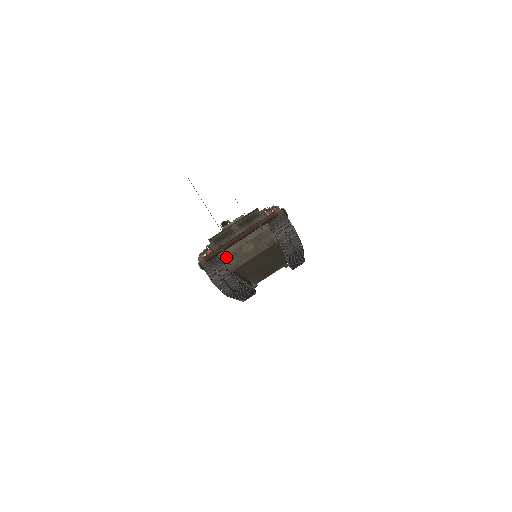
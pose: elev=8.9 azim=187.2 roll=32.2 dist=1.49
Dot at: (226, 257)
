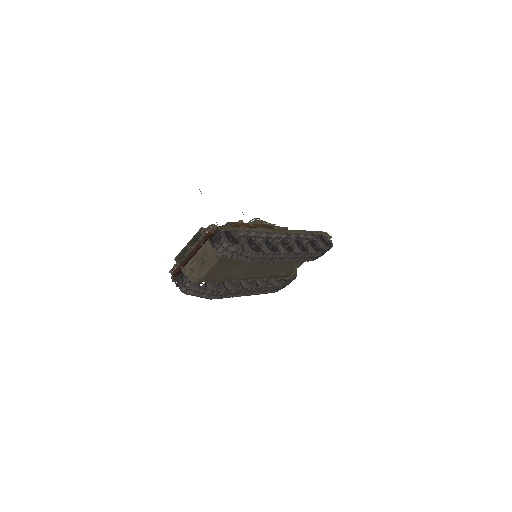
Dot at: (187, 272)
